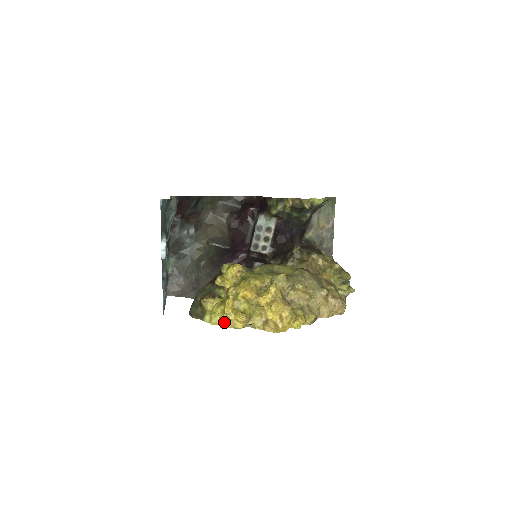
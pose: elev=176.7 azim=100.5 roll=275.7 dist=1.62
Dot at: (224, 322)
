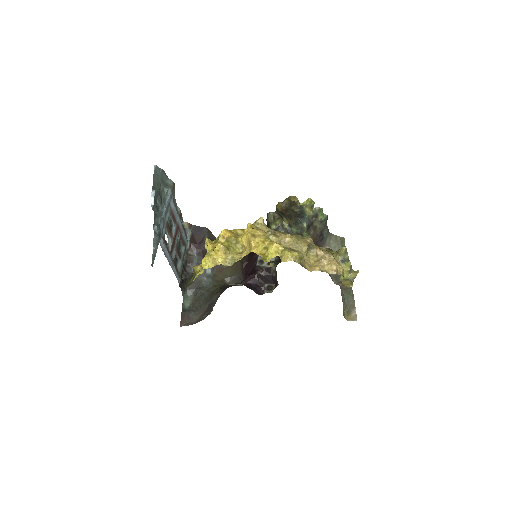
Dot at: (205, 260)
